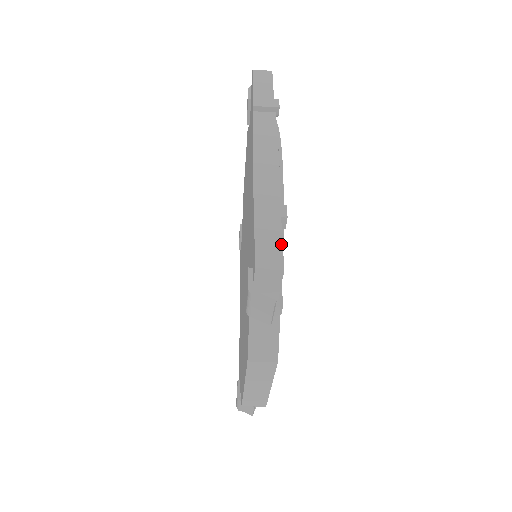
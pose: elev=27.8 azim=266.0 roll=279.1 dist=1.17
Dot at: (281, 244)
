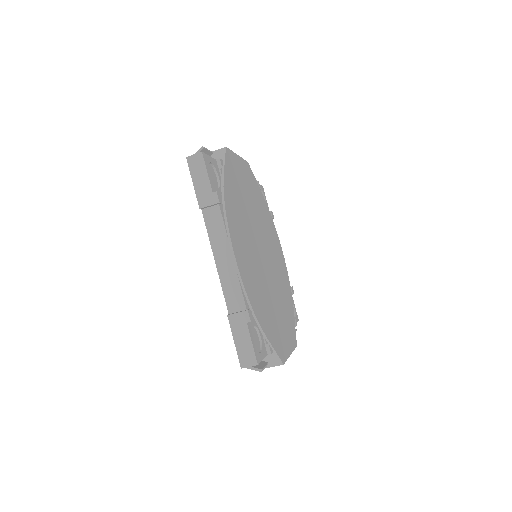
Dot at: (252, 345)
